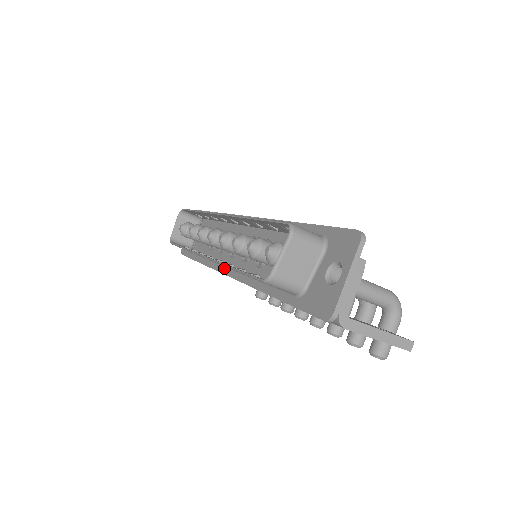
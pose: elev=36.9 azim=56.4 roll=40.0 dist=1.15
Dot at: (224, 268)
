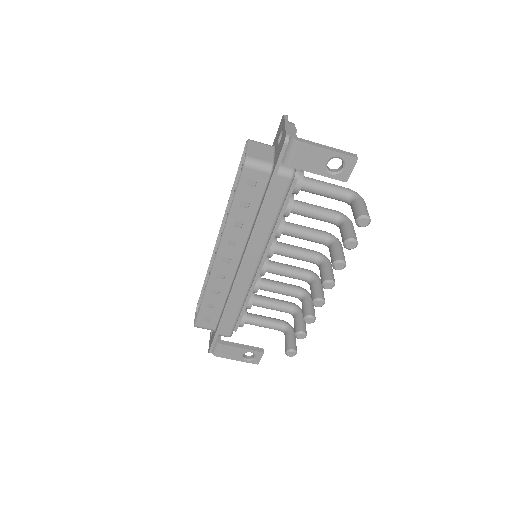
Dot at: (236, 273)
